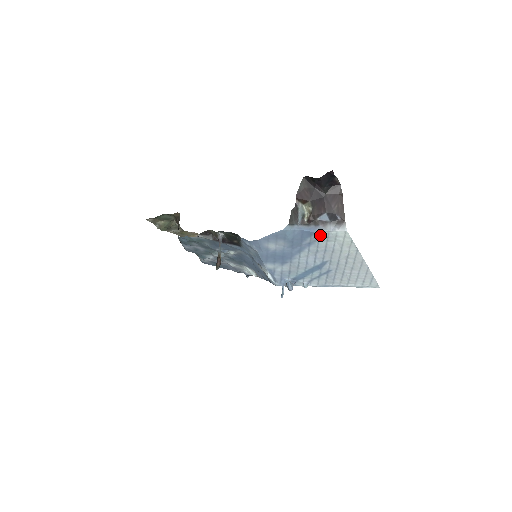
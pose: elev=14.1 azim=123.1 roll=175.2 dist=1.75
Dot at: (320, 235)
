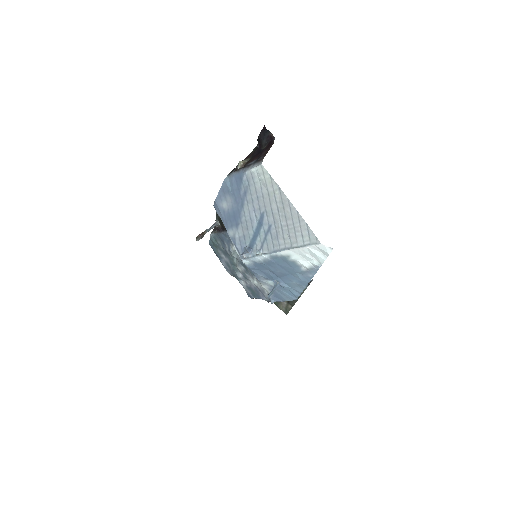
Dot at: (247, 178)
